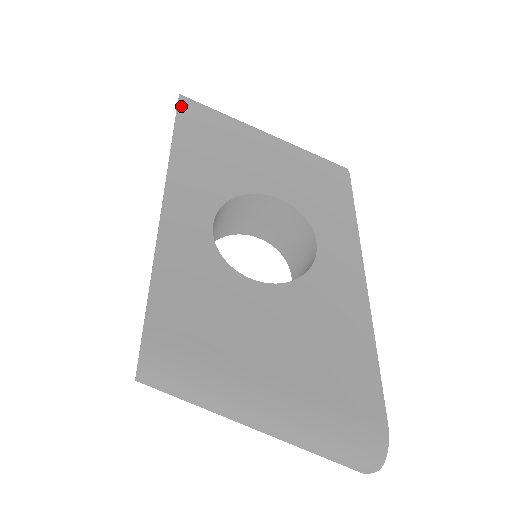
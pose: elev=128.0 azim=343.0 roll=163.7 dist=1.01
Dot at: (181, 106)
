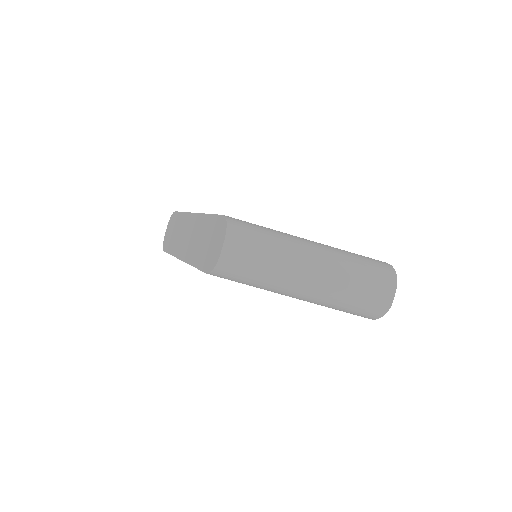
Dot at: occluded
